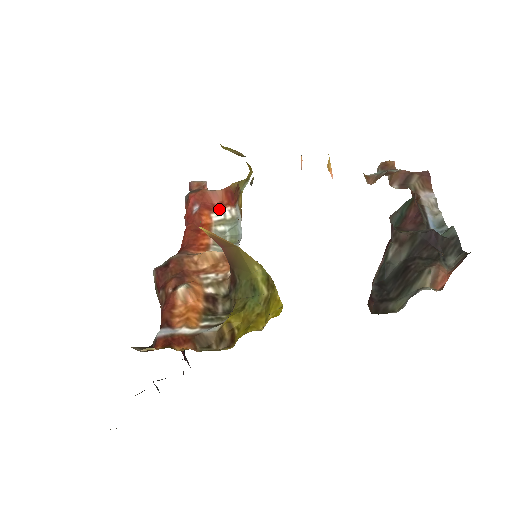
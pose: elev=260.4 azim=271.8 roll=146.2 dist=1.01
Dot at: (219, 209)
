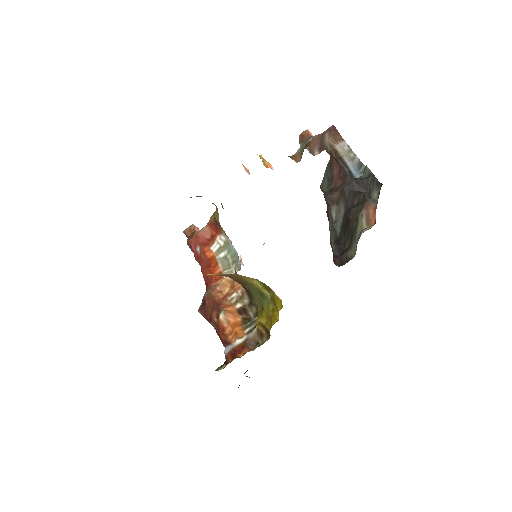
Dot at: (213, 241)
